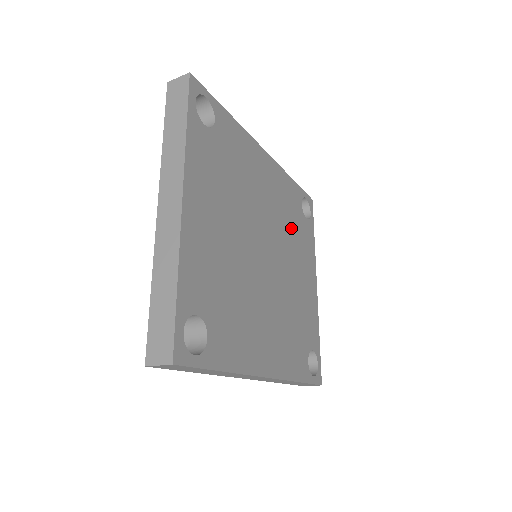
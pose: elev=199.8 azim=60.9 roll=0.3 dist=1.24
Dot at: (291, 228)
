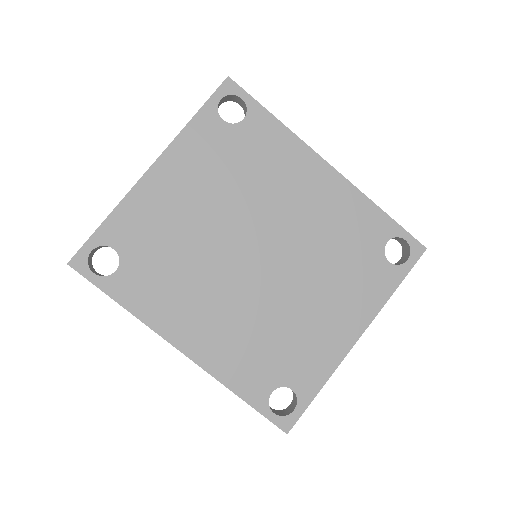
Dot at: (336, 255)
